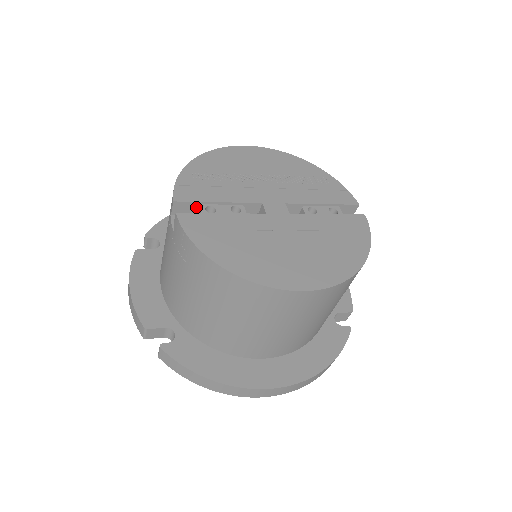
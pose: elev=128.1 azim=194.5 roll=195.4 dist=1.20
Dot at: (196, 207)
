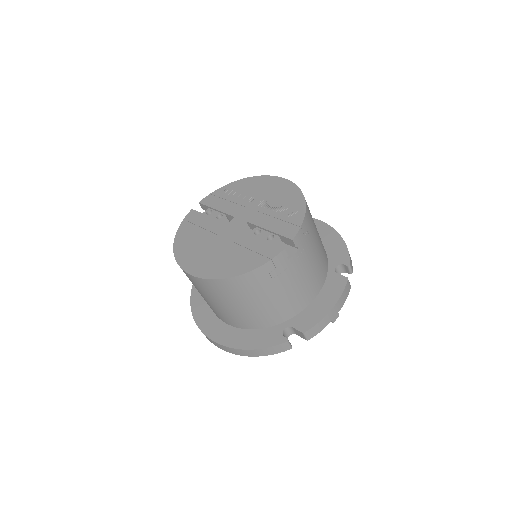
Dot at: occluded
